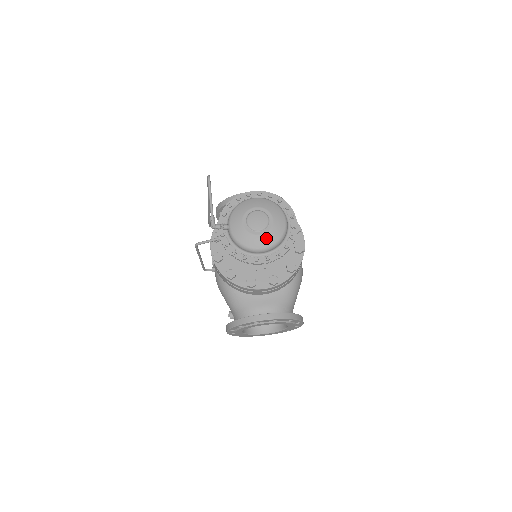
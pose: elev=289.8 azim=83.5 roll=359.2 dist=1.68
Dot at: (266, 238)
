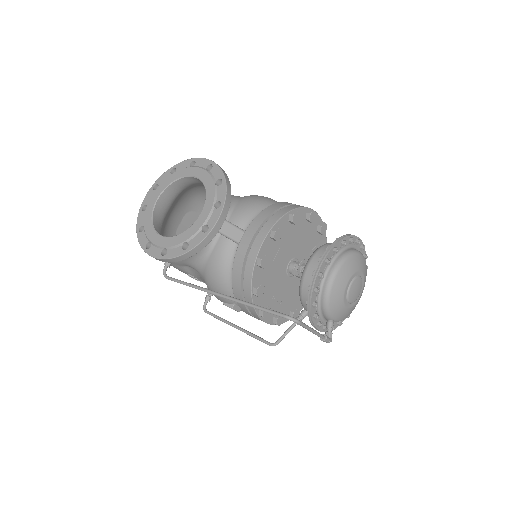
Dot at: occluded
